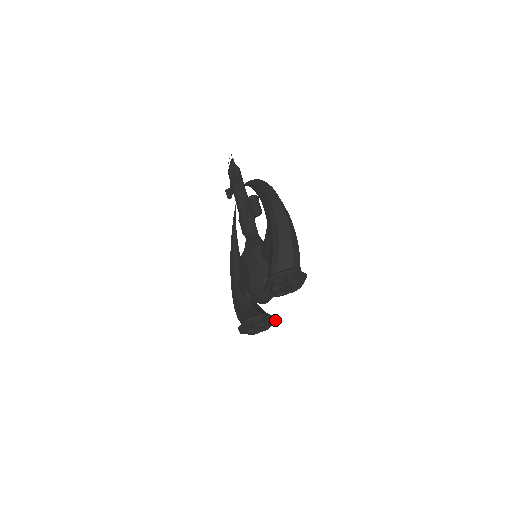
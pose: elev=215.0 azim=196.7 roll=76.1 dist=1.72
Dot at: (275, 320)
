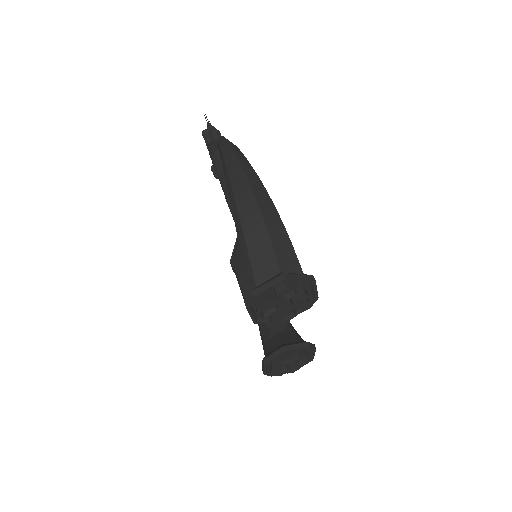
Dot at: (313, 347)
